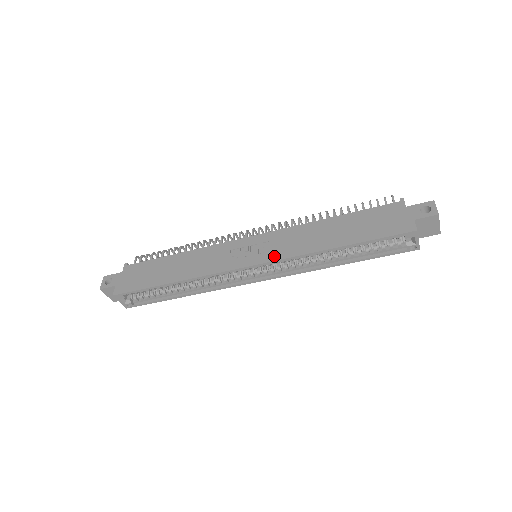
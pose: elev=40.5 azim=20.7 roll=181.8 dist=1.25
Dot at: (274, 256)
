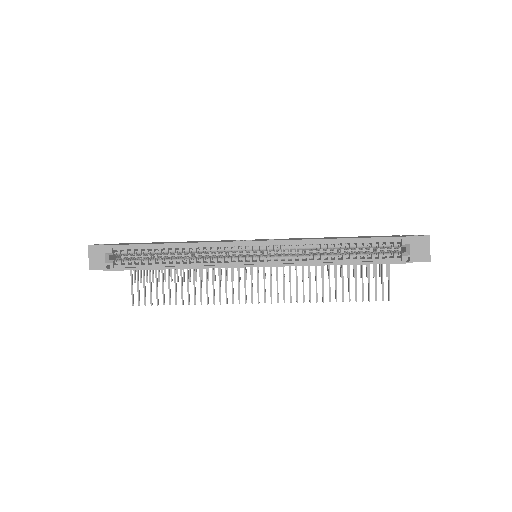
Dot at: occluded
